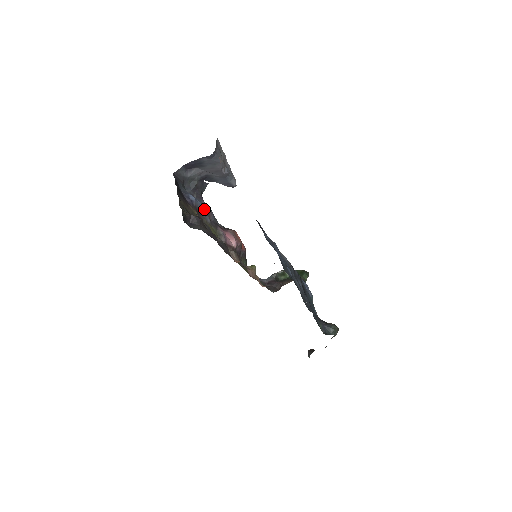
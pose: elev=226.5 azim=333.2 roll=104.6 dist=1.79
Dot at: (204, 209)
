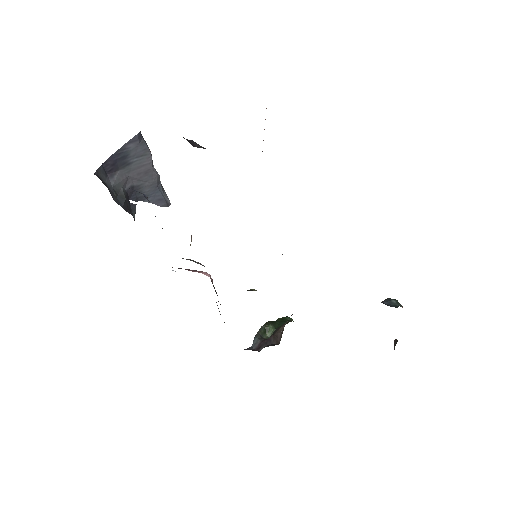
Dot at: occluded
